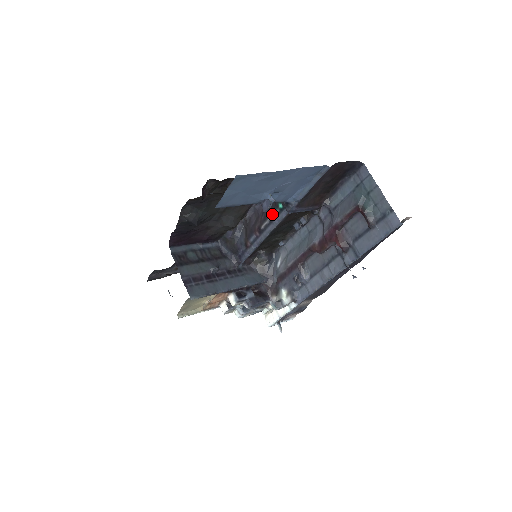
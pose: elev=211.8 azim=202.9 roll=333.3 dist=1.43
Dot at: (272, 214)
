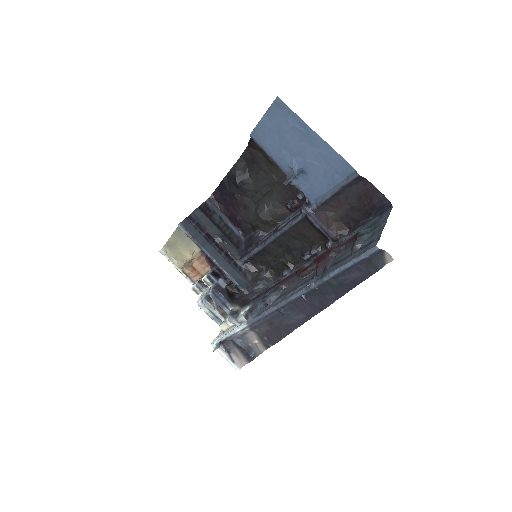
Dot at: (293, 216)
